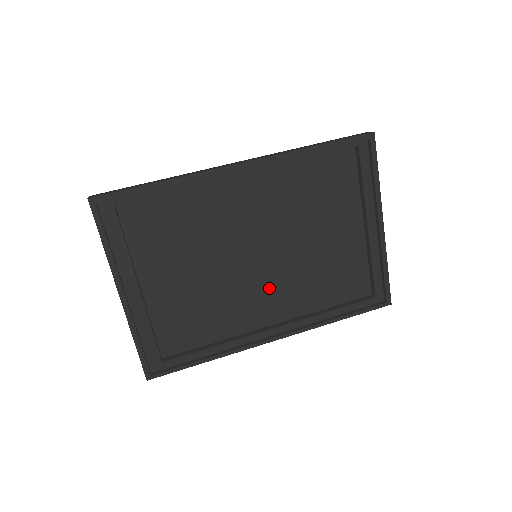
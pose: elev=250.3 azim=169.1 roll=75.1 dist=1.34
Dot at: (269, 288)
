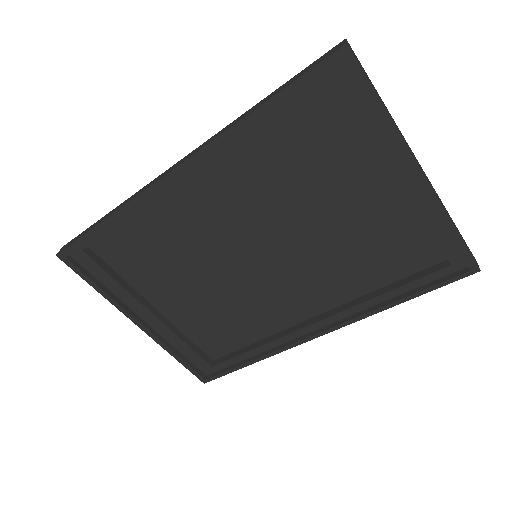
Dot at: (292, 282)
